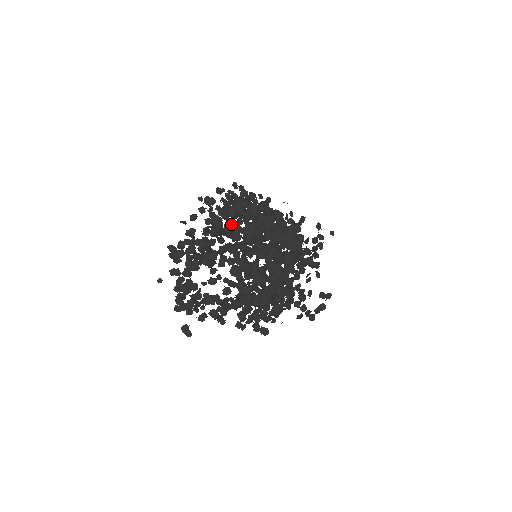
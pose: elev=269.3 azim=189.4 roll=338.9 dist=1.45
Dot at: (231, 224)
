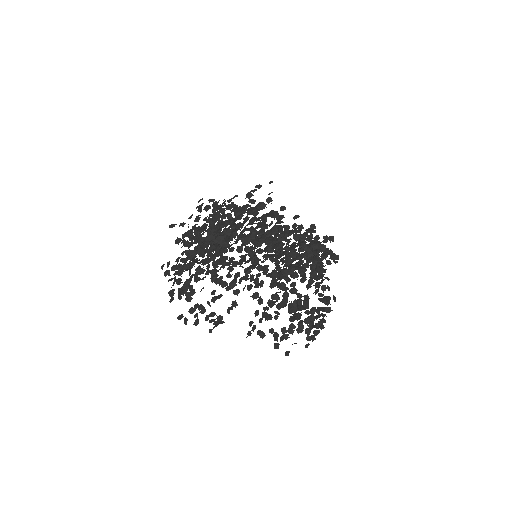
Dot at: (194, 230)
